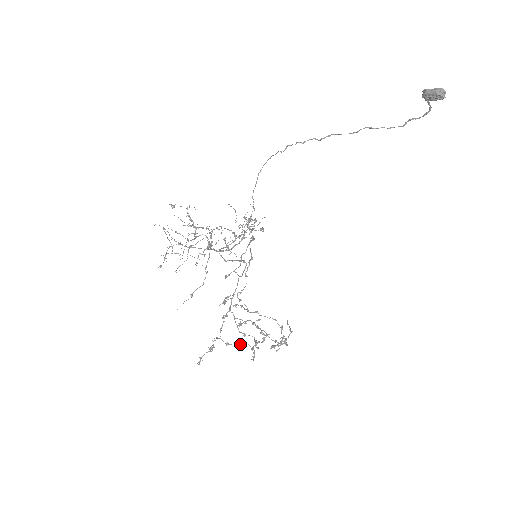
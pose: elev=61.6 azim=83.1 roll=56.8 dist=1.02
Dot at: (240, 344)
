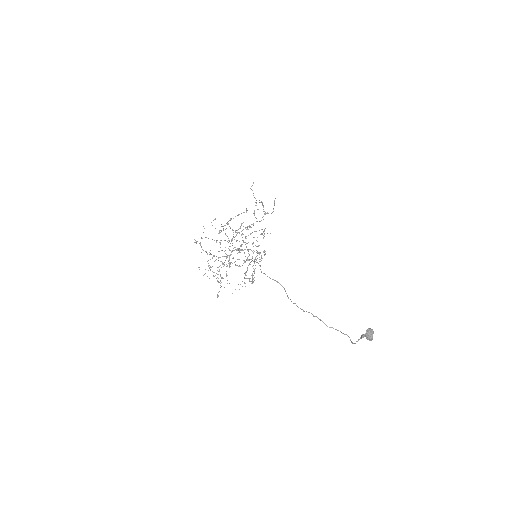
Dot at: occluded
